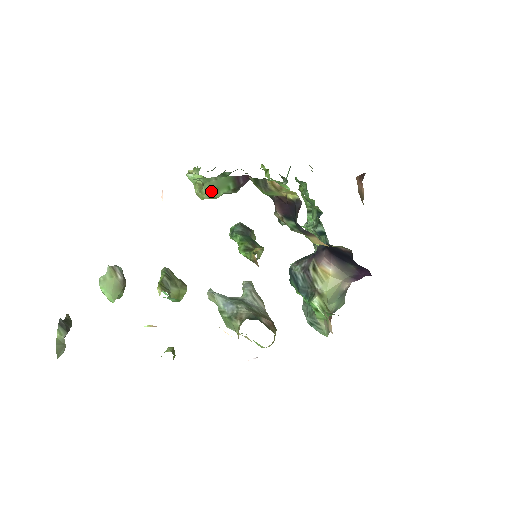
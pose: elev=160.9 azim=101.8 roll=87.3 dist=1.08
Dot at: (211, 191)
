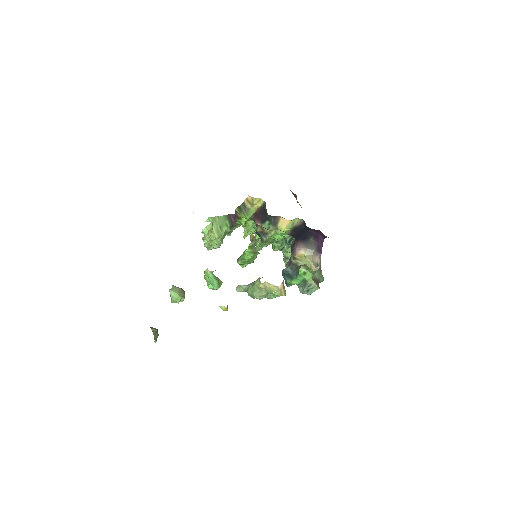
Dot at: (218, 229)
